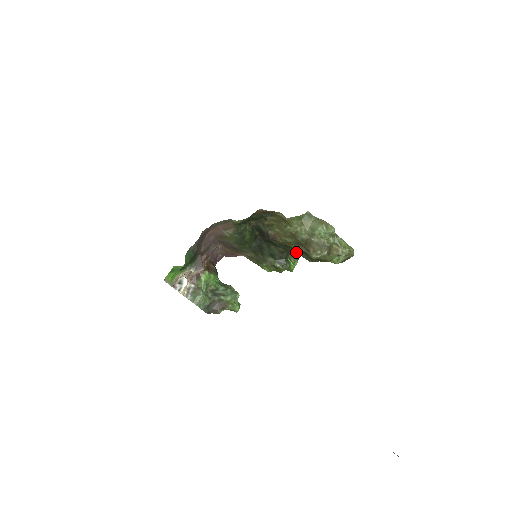
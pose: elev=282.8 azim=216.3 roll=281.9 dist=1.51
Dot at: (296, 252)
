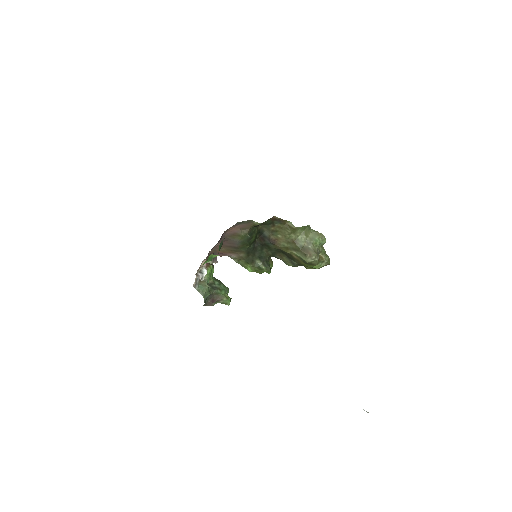
Dot at: (280, 257)
